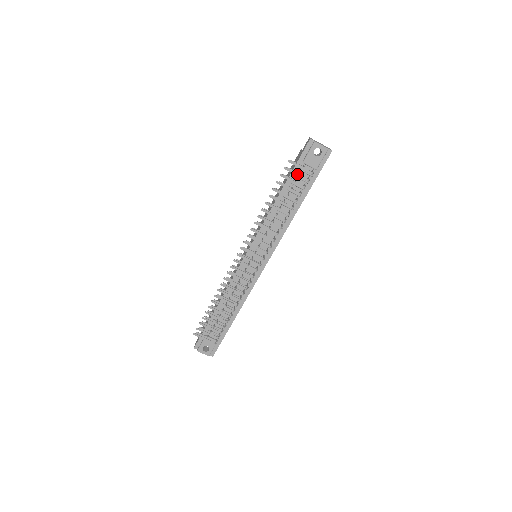
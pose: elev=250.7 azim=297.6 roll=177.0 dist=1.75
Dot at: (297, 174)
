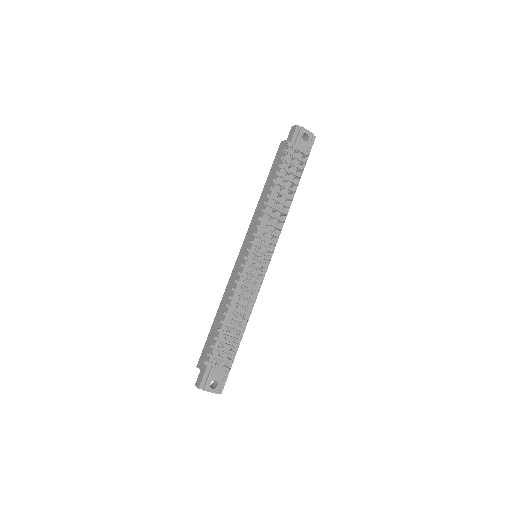
Dot at: (296, 156)
